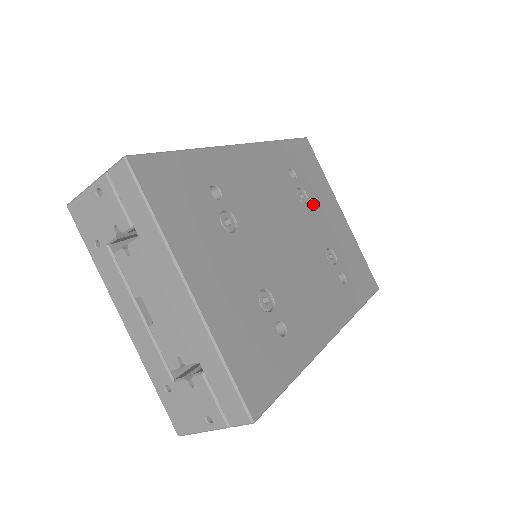
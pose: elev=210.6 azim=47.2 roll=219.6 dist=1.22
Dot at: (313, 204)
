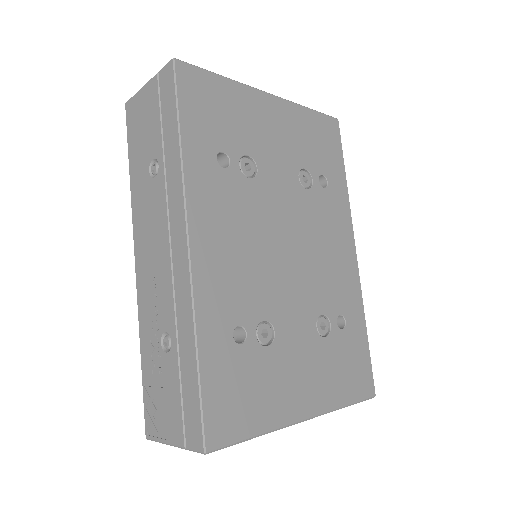
Dot at: (257, 153)
